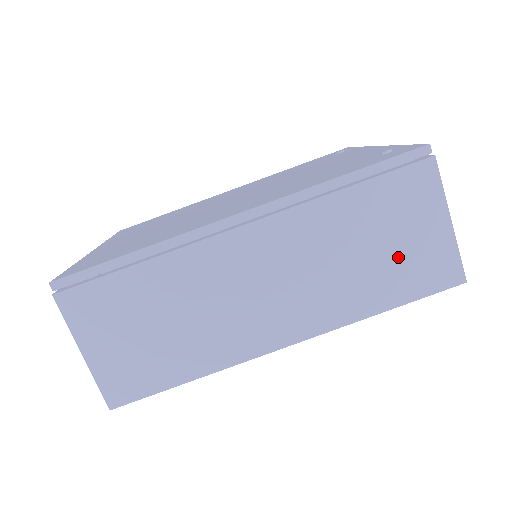
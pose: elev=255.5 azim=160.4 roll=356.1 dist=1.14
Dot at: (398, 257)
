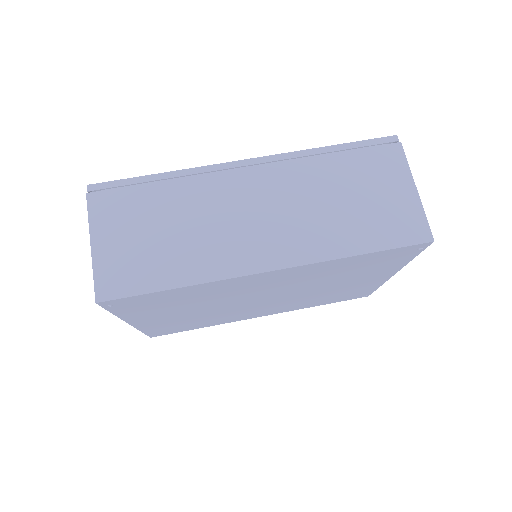
Dot at: (373, 210)
